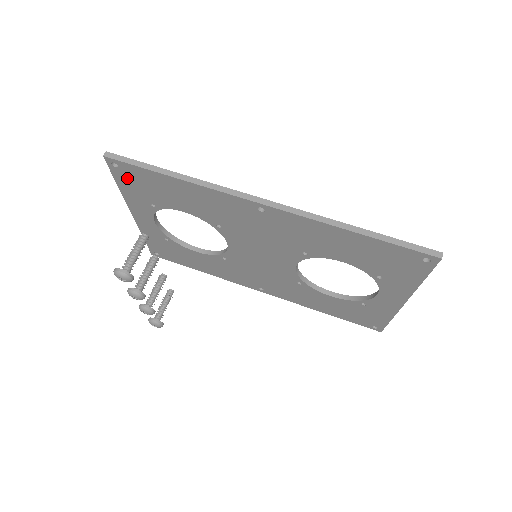
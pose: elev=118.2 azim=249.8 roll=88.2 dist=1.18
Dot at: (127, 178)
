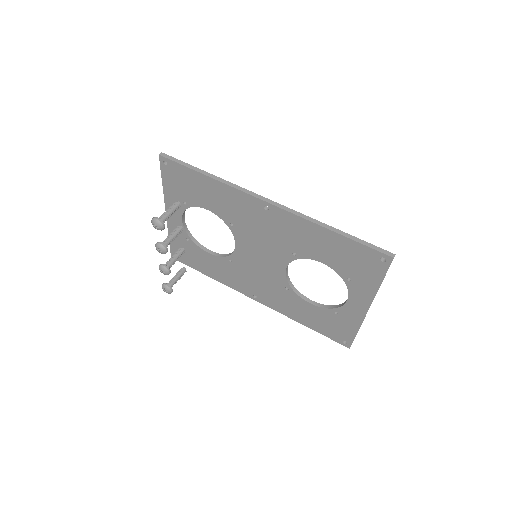
Dot at: (171, 176)
